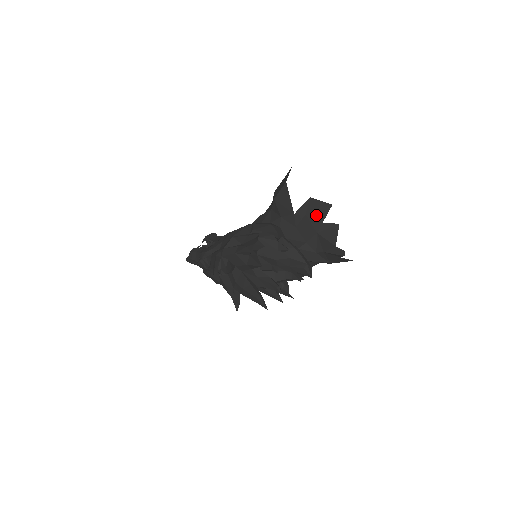
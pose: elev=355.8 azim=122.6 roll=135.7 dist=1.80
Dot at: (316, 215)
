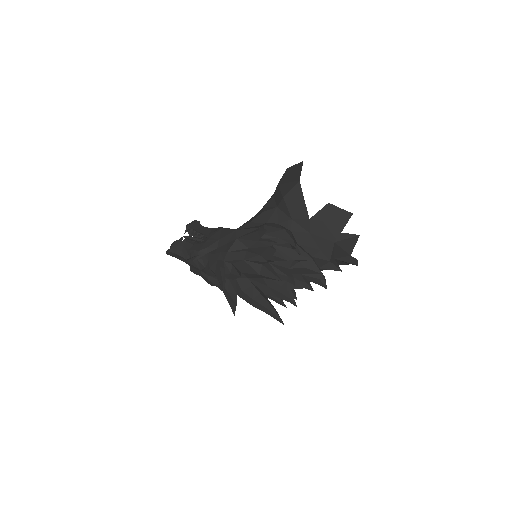
Dot at: (335, 223)
